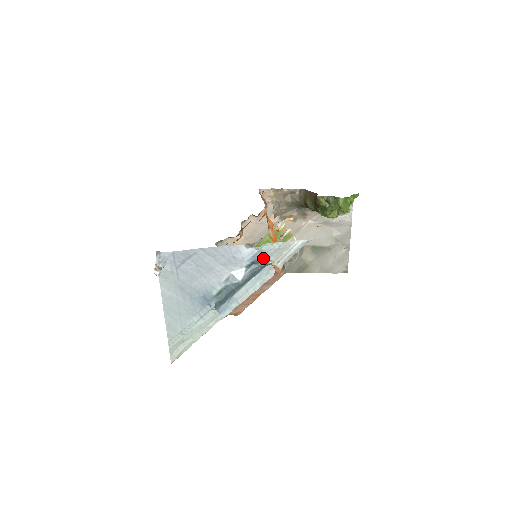
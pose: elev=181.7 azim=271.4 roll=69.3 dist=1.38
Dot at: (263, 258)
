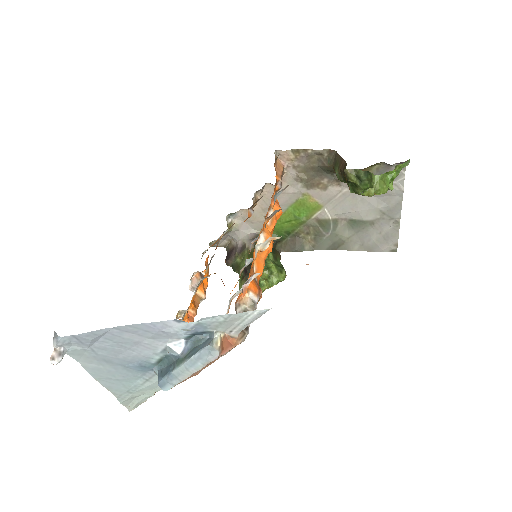
Dot at: (206, 329)
